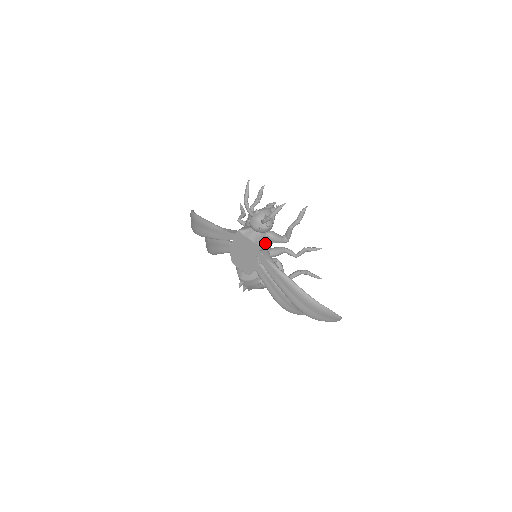
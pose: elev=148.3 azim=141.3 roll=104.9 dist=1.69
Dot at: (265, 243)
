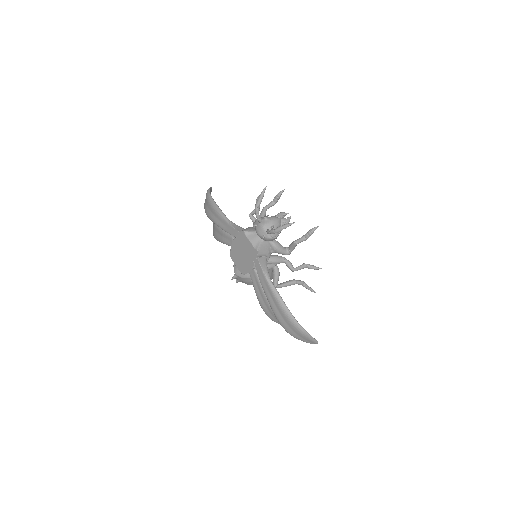
Dot at: (265, 251)
